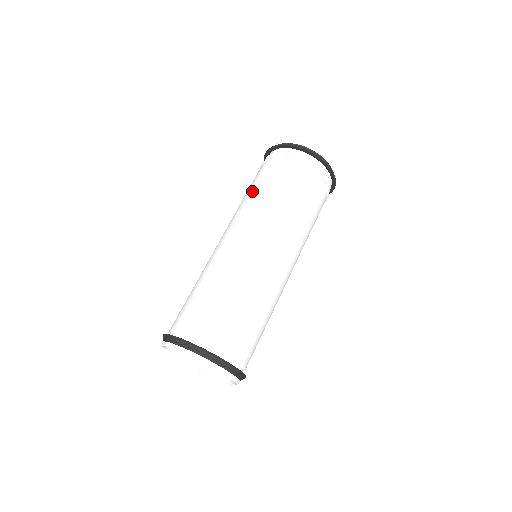
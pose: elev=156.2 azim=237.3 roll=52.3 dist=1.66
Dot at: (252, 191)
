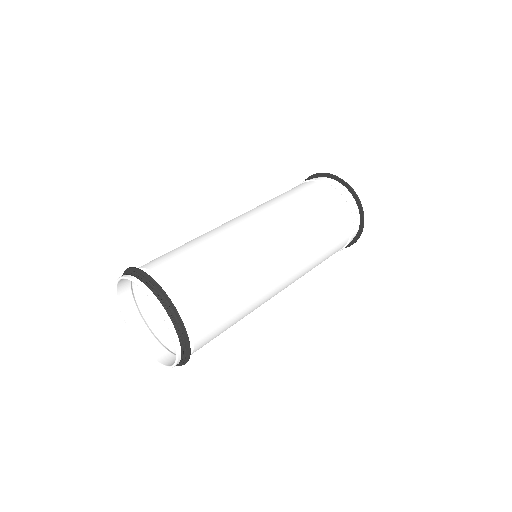
Dot at: occluded
